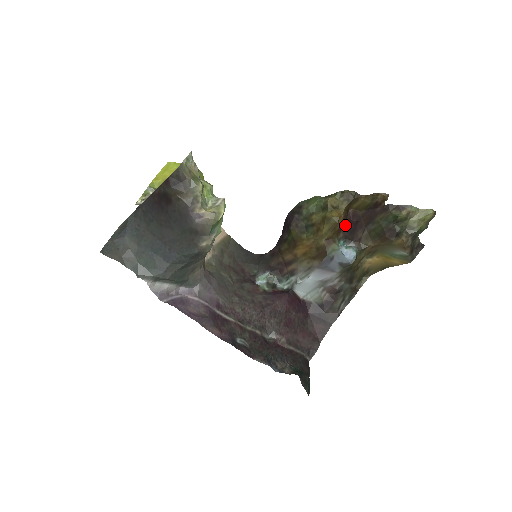
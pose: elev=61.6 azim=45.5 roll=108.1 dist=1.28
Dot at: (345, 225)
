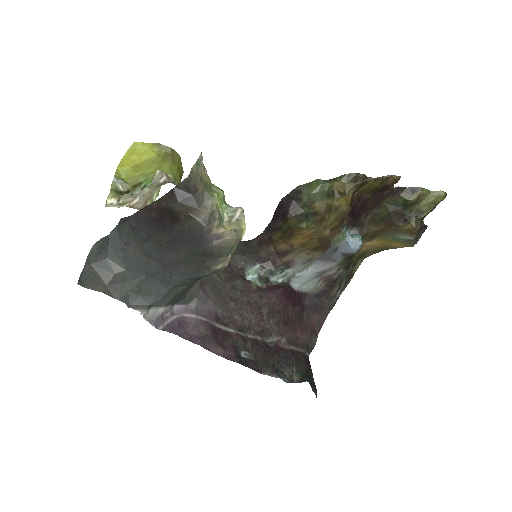
Dot at: (349, 211)
